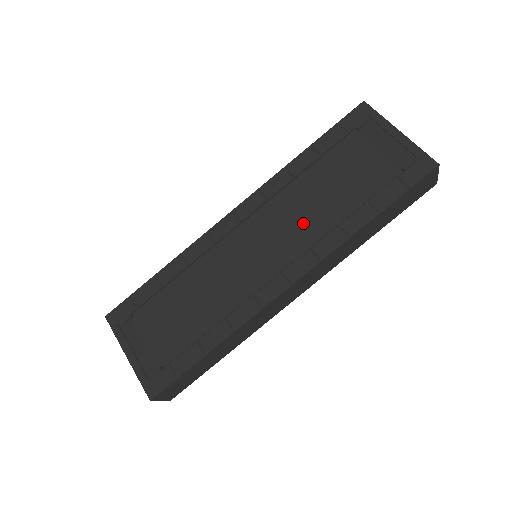
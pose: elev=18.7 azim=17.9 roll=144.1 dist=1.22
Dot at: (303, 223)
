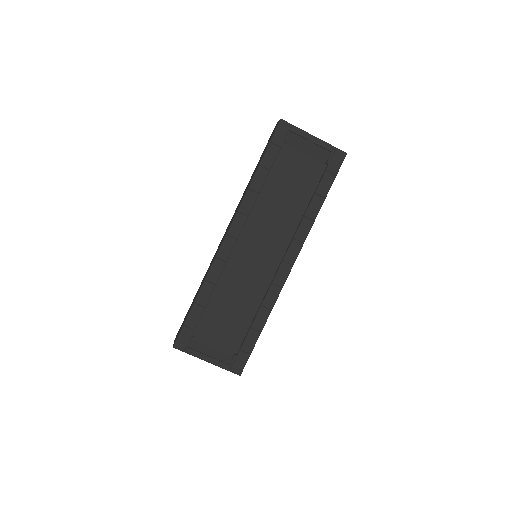
Dot at: (279, 223)
